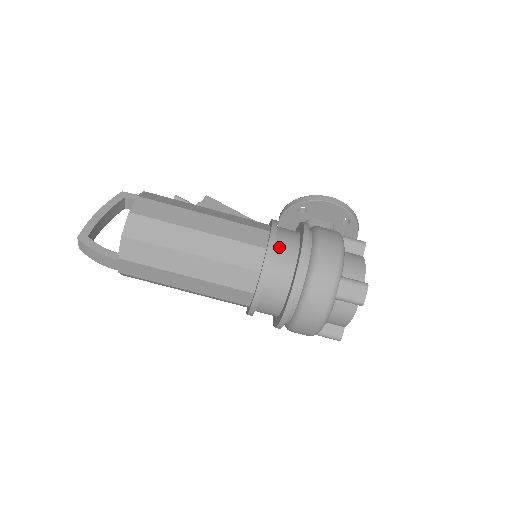
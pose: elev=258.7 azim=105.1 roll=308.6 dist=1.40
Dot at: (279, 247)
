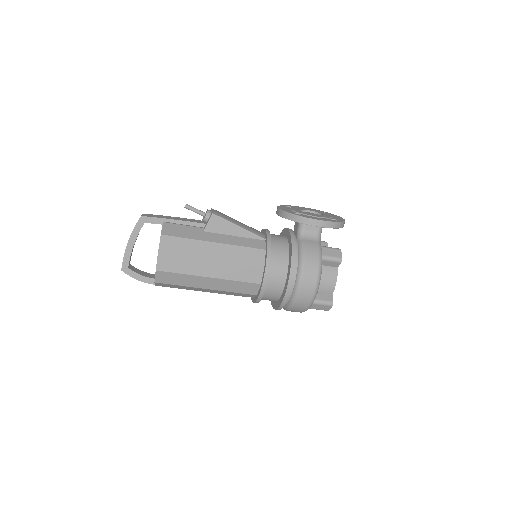
Dot at: (270, 283)
